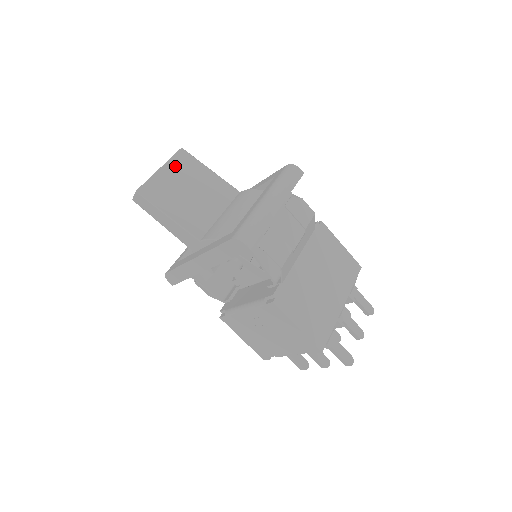
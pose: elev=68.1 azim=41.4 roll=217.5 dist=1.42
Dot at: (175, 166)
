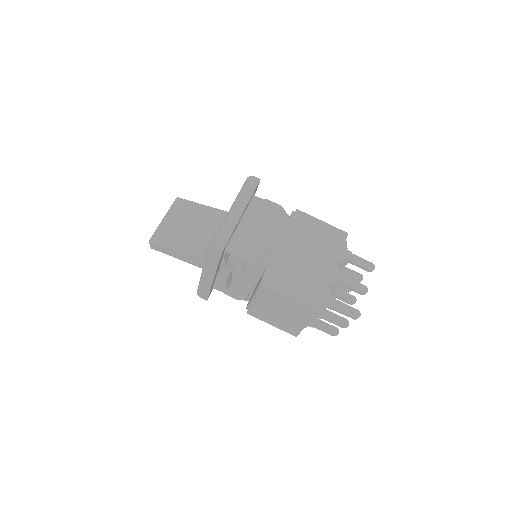
Dot at: (174, 212)
